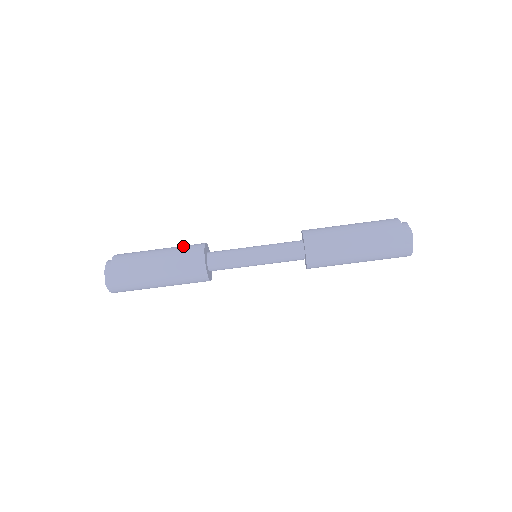
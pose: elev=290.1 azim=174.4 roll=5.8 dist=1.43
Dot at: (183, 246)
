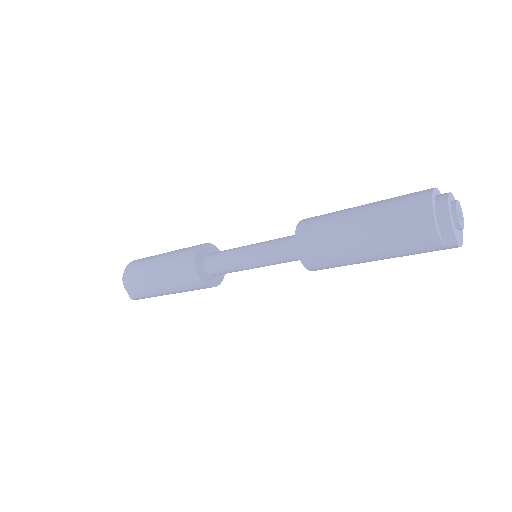
Dot at: (176, 259)
